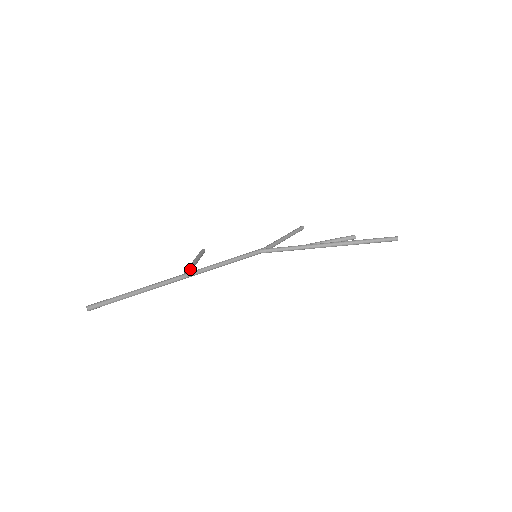
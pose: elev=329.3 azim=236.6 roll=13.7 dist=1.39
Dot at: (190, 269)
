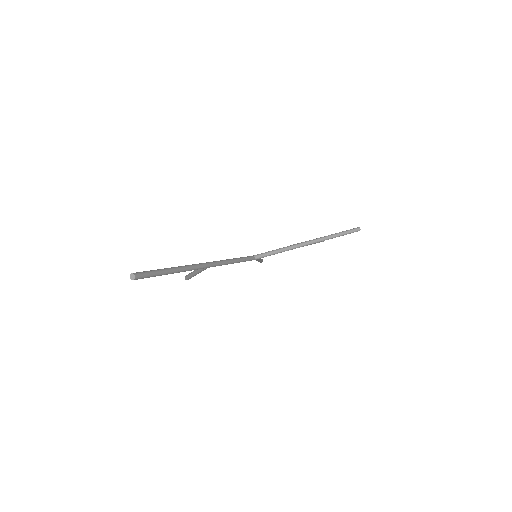
Dot at: occluded
